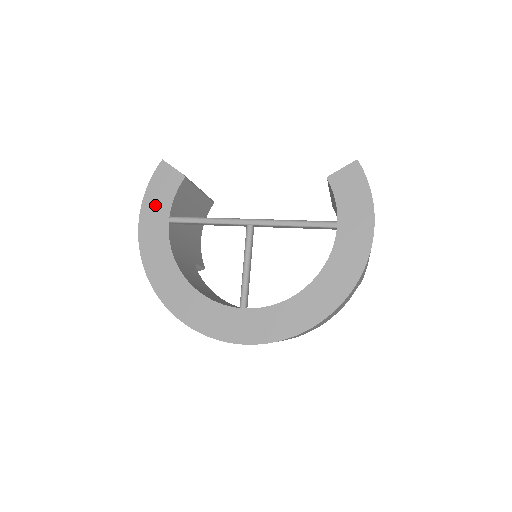
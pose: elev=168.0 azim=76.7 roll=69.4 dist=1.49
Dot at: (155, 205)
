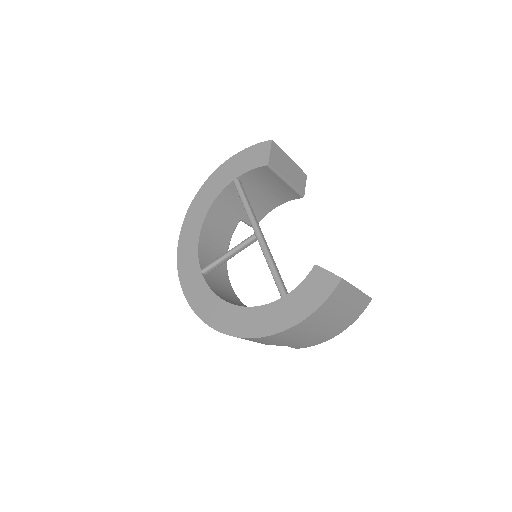
Dot at: (239, 163)
